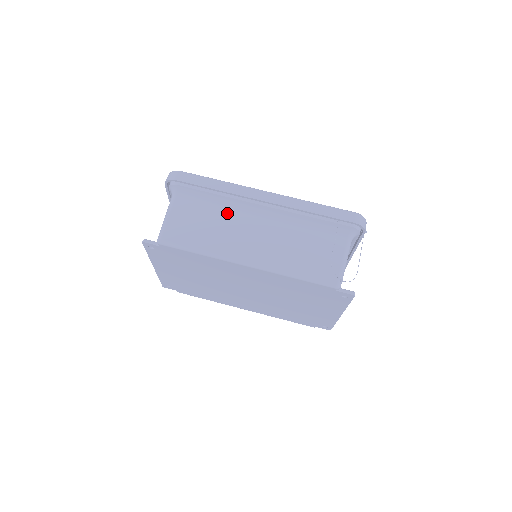
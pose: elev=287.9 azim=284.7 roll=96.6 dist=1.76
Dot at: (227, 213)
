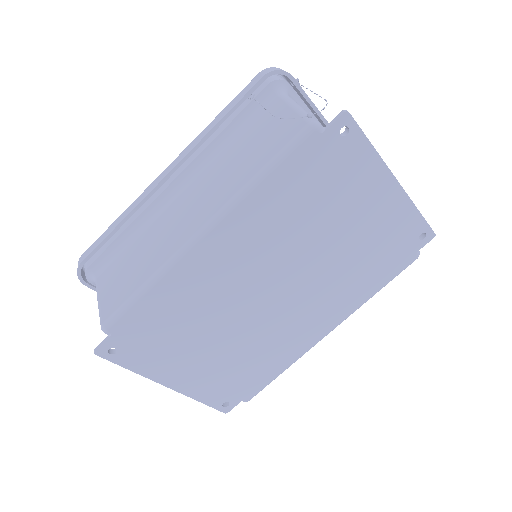
Dot at: (150, 229)
